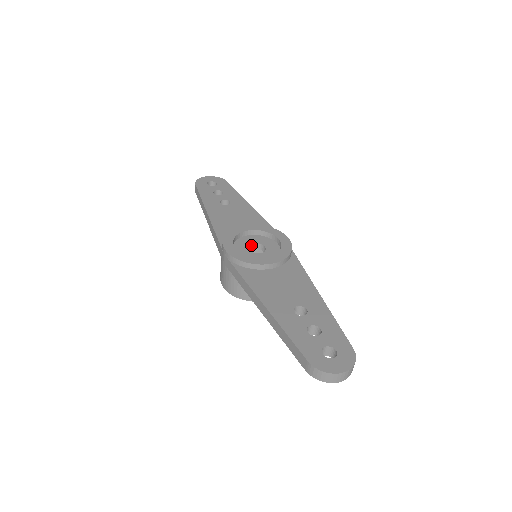
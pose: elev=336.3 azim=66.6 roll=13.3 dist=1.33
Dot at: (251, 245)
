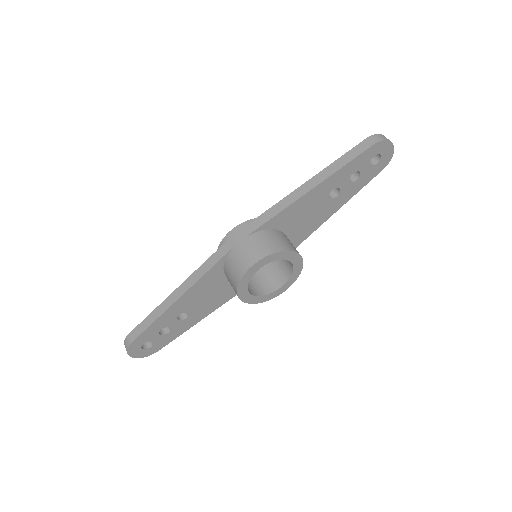
Dot at: occluded
